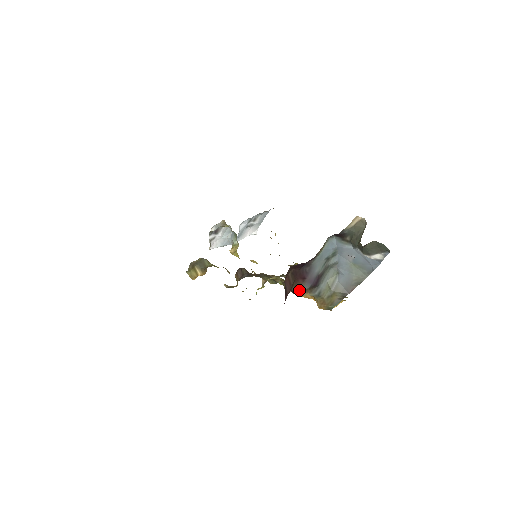
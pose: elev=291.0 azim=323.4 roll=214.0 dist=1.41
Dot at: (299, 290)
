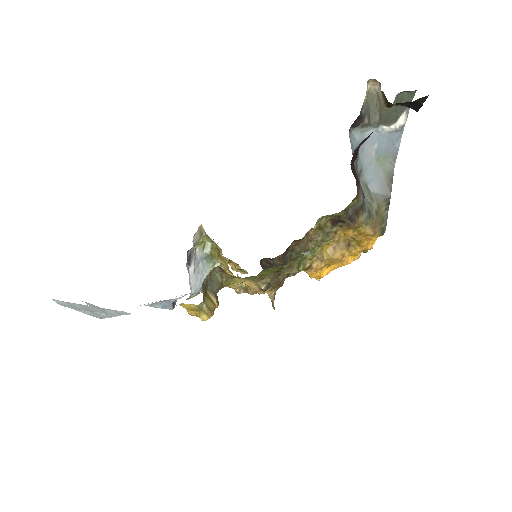
Dot at: (354, 213)
